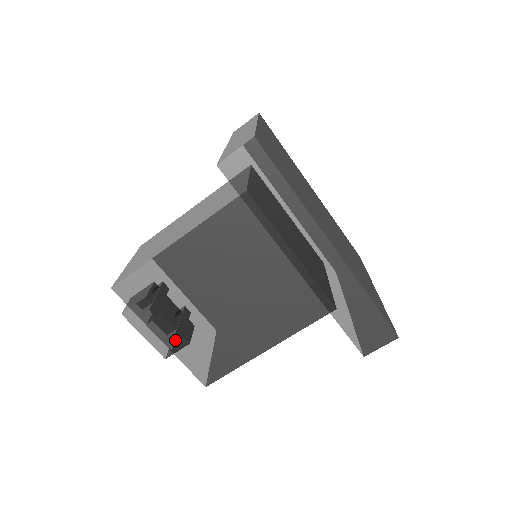
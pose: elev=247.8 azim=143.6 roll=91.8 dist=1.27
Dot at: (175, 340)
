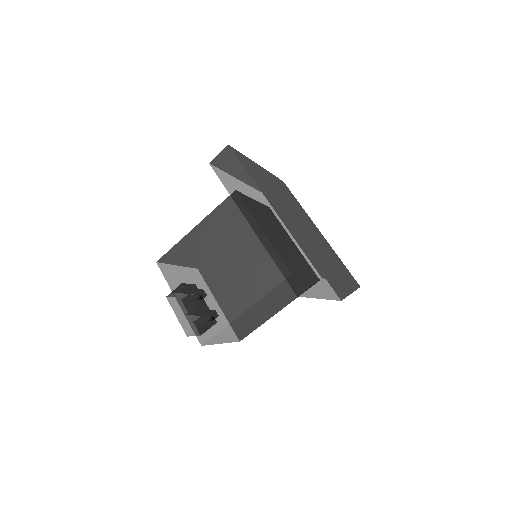
Dot at: (186, 302)
